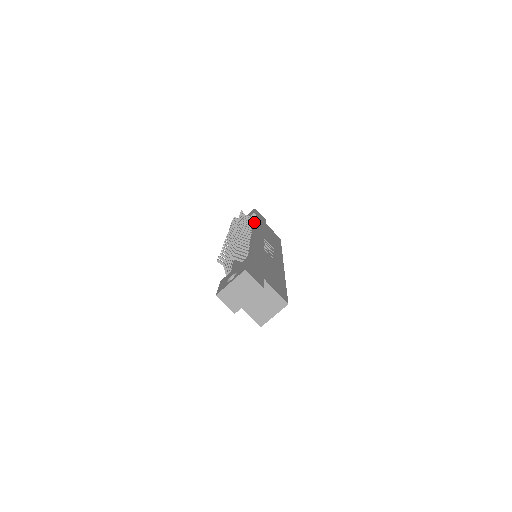
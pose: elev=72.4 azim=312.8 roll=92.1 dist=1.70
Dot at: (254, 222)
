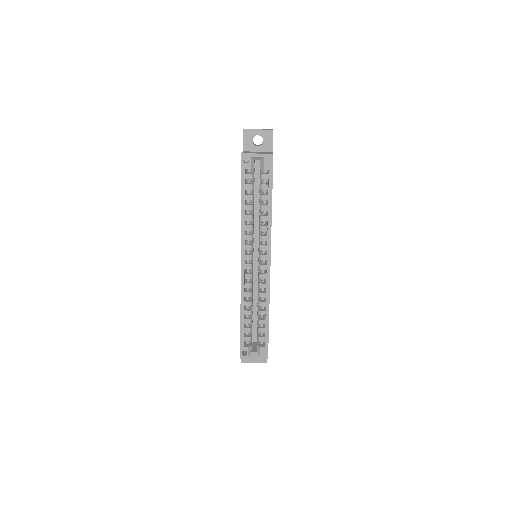
Dot at: occluded
